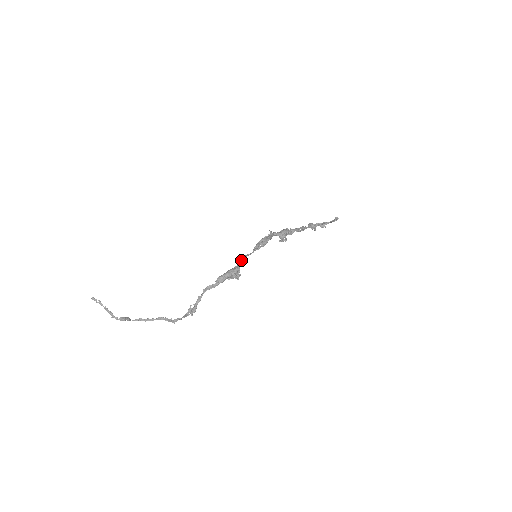
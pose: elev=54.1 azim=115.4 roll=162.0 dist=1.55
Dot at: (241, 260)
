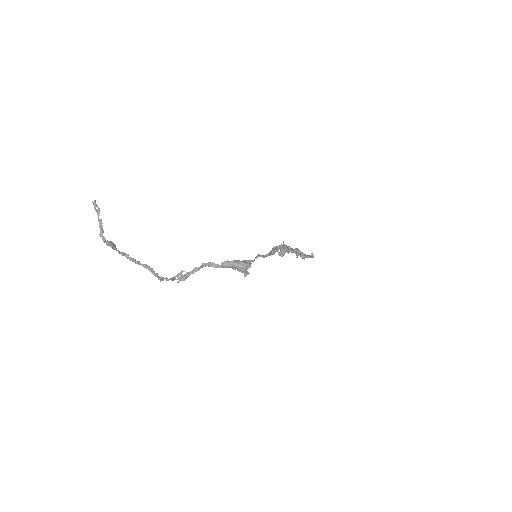
Dot at: (255, 258)
